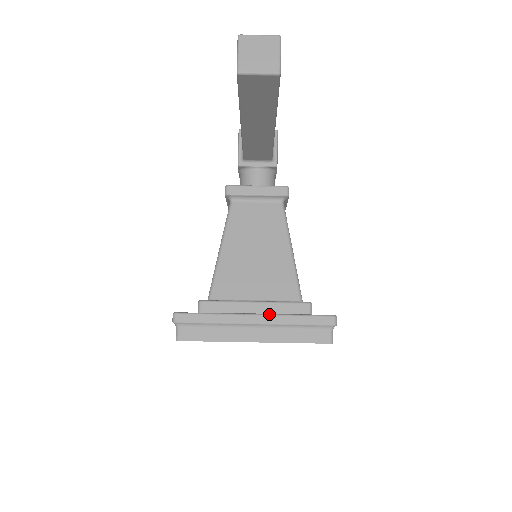
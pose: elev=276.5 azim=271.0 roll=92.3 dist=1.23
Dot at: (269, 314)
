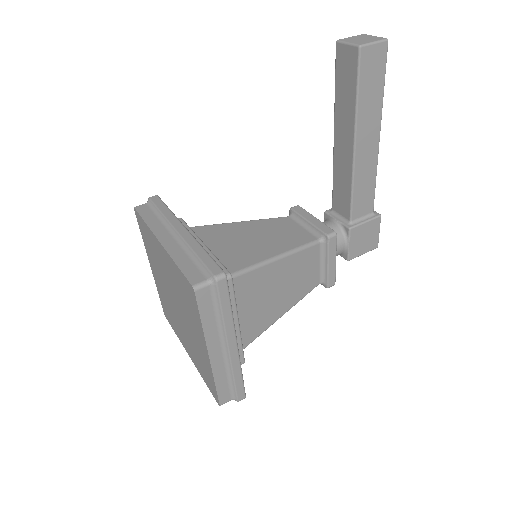
Dot at: occluded
